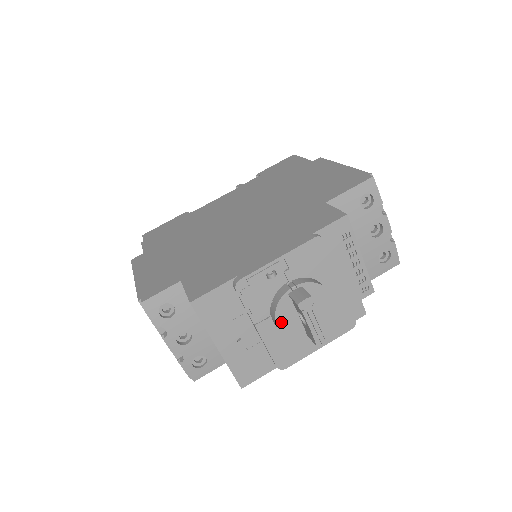
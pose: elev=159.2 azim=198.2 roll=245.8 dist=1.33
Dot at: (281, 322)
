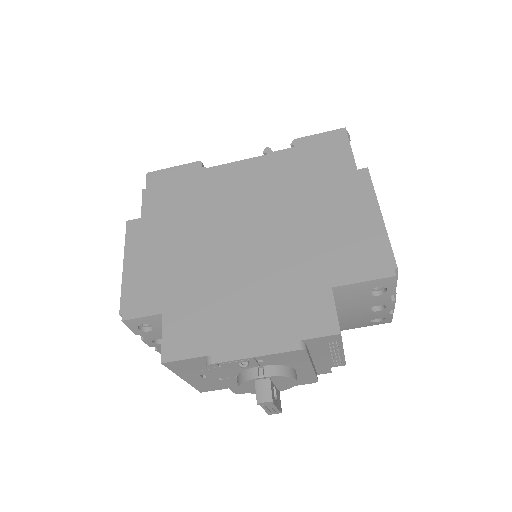
Dot at: (243, 388)
